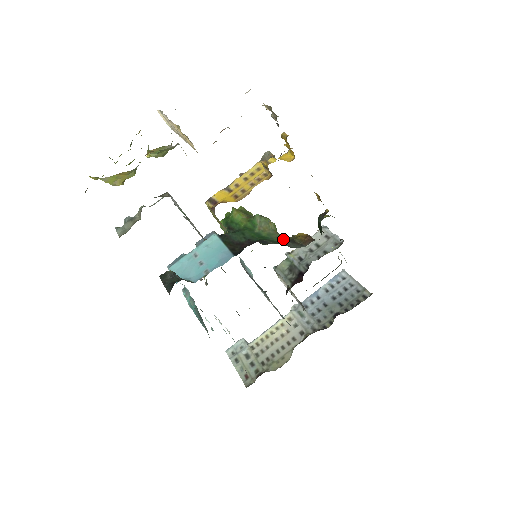
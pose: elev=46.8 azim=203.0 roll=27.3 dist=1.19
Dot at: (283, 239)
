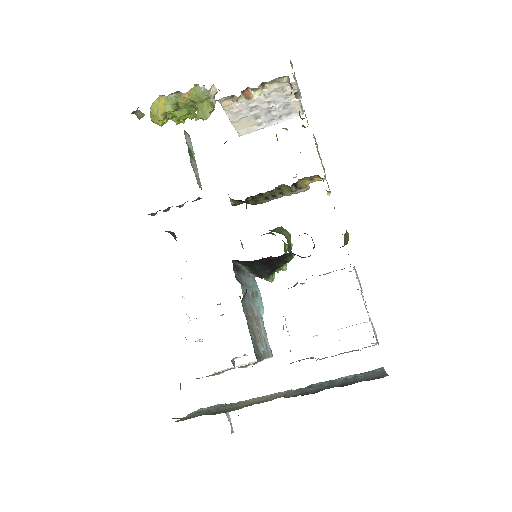
Dot at: occluded
